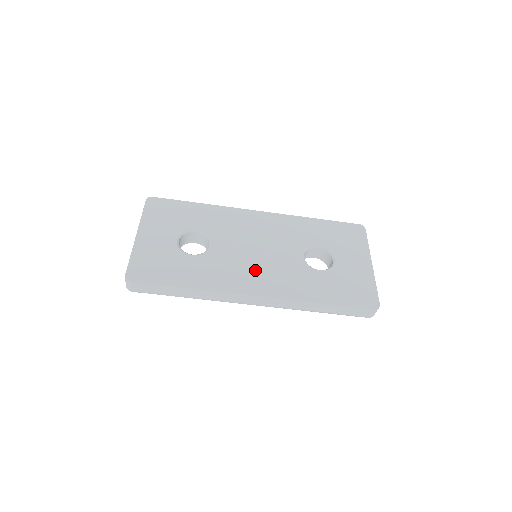
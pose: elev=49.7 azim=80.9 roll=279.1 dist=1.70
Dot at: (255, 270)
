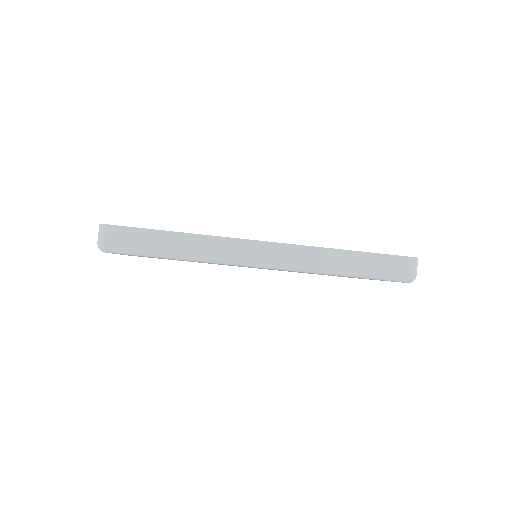
Dot at: occluded
